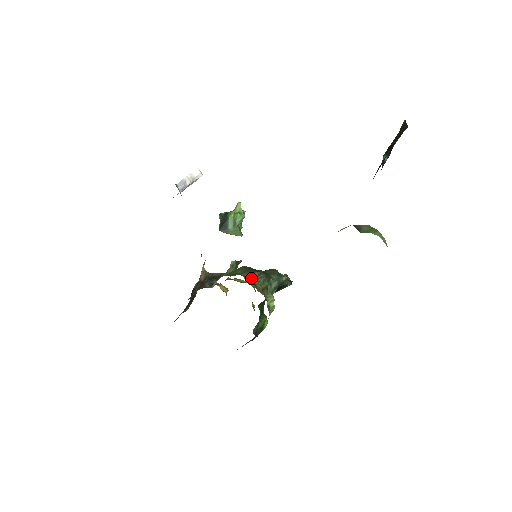
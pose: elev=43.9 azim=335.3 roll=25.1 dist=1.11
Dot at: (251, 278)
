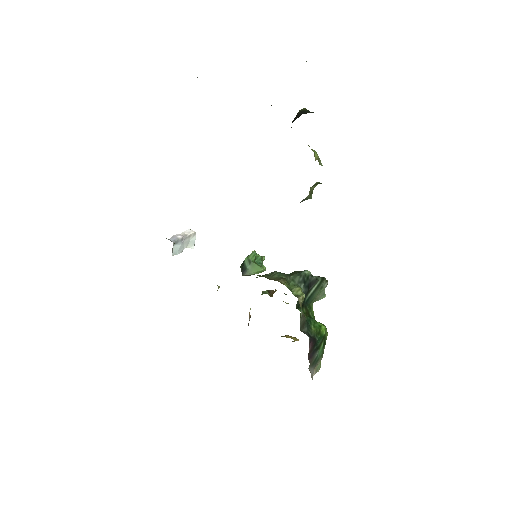
Dot at: occluded
